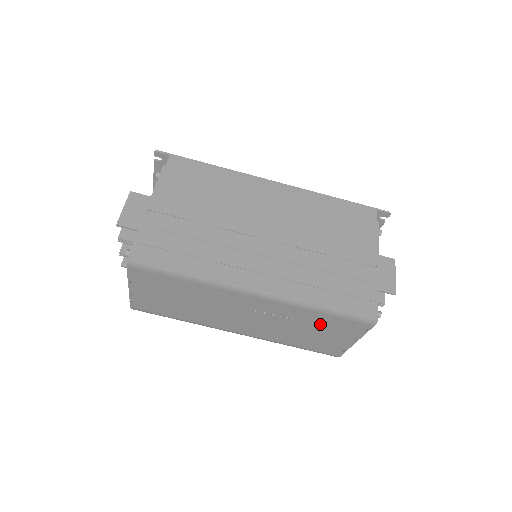
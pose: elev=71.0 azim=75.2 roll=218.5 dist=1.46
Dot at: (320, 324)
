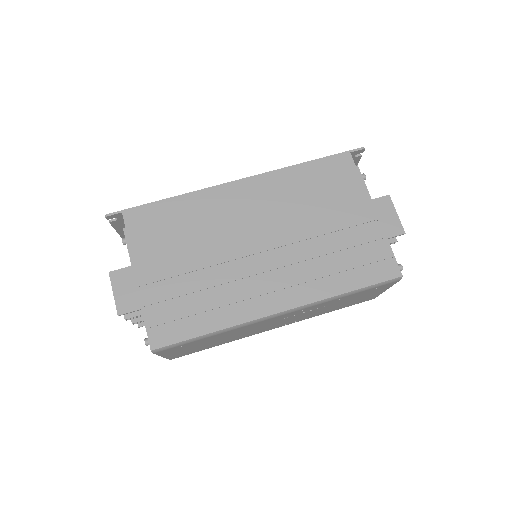
Dot at: (349, 298)
